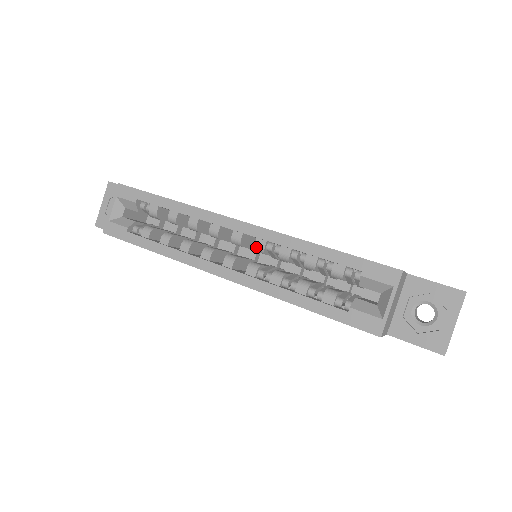
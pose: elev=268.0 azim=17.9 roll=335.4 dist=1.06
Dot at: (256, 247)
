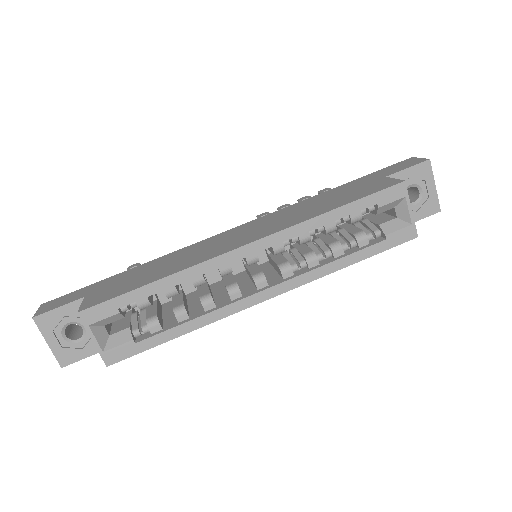
Dot at: (276, 252)
